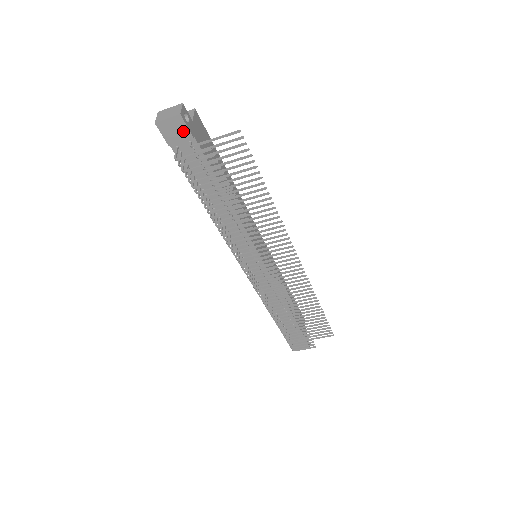
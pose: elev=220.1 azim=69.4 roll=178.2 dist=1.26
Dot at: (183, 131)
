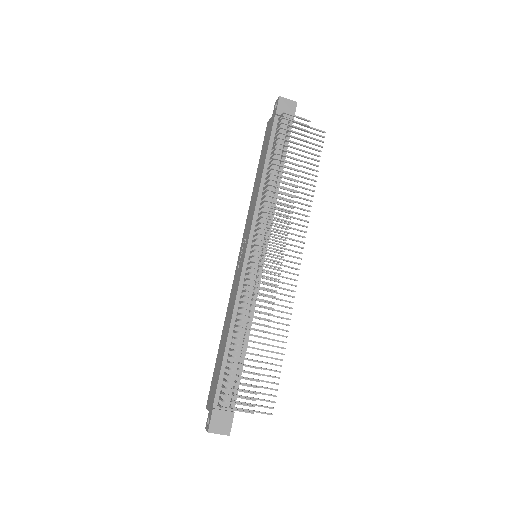
Dot at: (291, 112)
